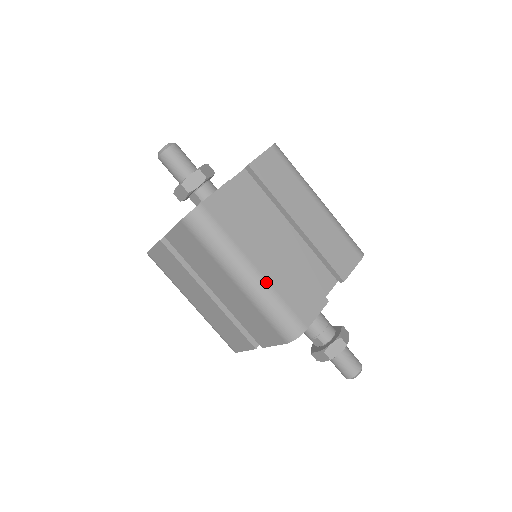
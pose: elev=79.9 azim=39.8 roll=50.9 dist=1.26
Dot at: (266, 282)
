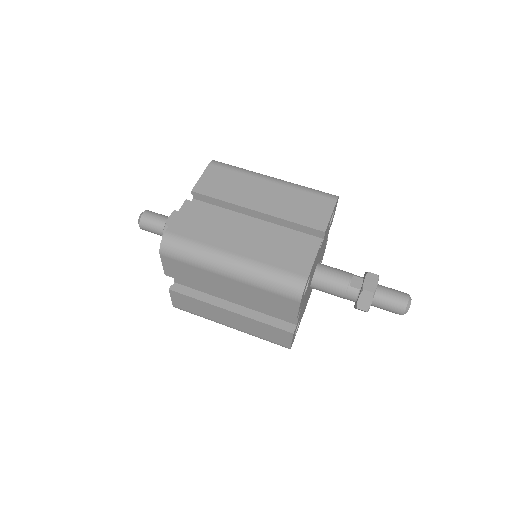
Dot at: occluded
